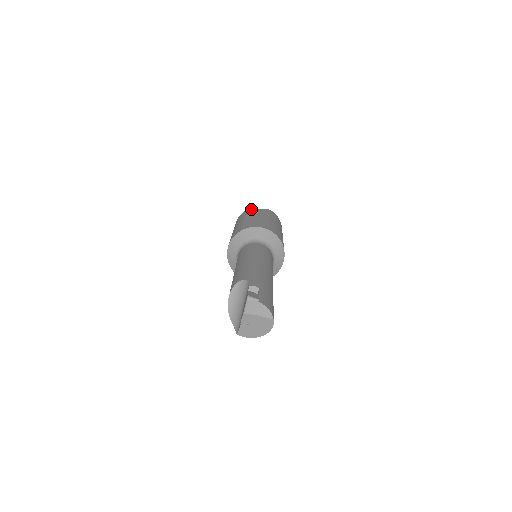
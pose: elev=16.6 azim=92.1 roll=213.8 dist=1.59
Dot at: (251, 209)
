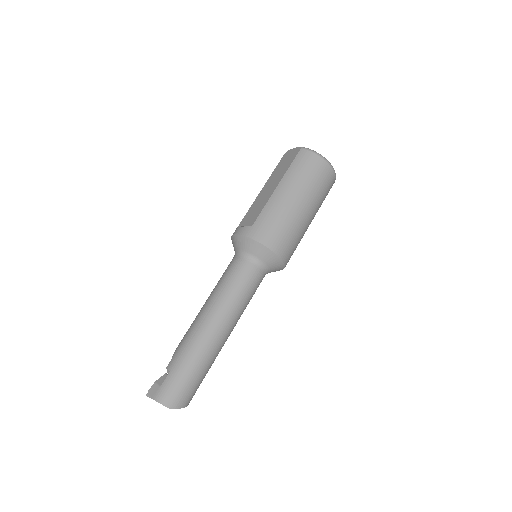
Dot at: (287, 152)
